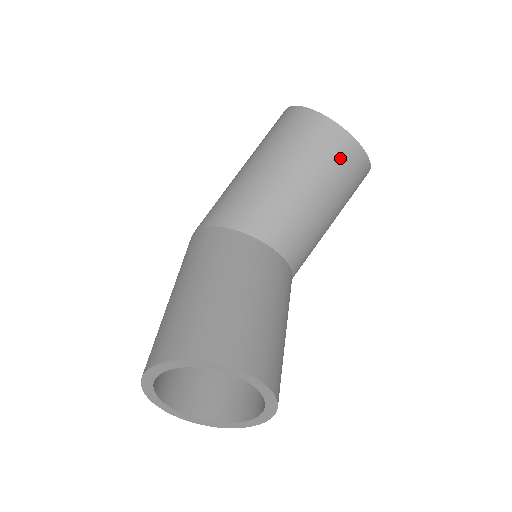
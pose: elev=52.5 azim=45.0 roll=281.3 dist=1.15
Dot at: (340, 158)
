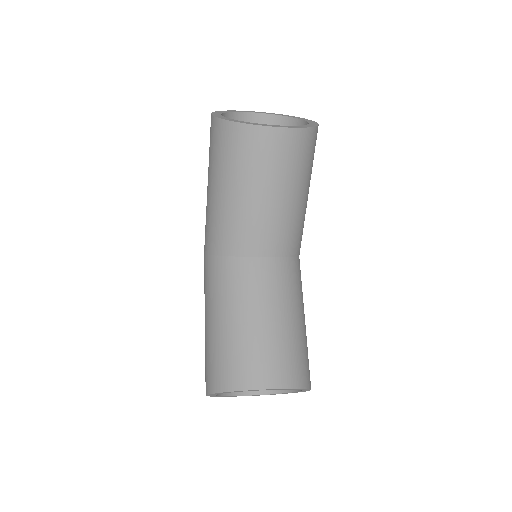
Dot at: (269, 153)
